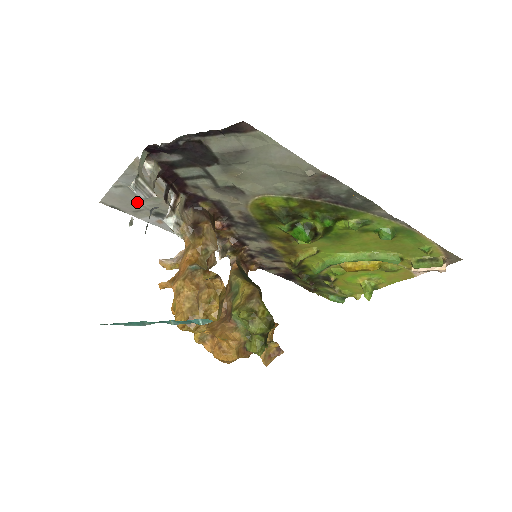
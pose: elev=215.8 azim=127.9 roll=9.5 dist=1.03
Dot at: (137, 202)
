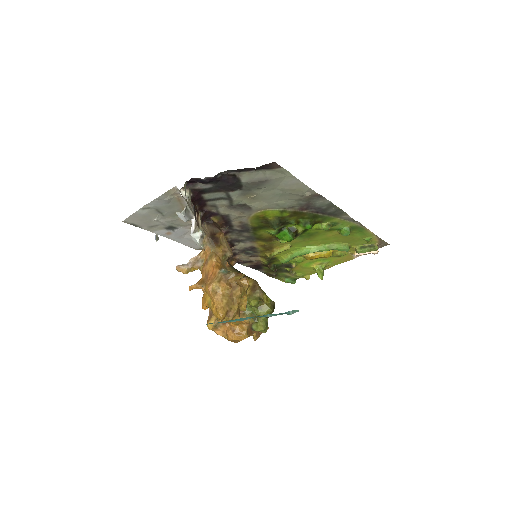
Dot at: (157, 219)
